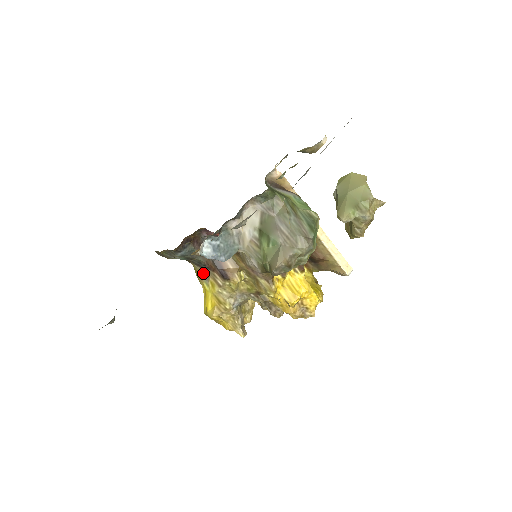
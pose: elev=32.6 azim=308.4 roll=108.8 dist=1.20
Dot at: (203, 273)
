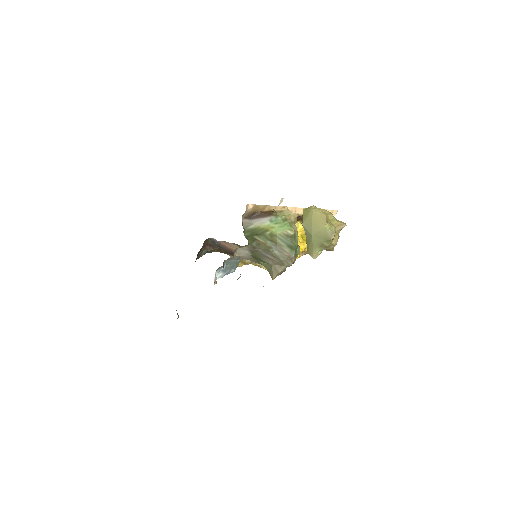
Dot at: occluded
